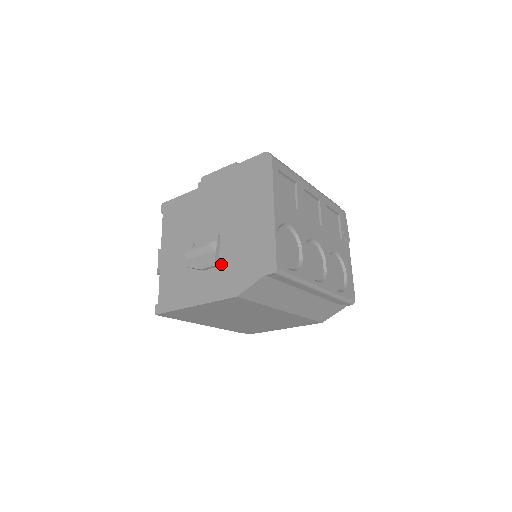
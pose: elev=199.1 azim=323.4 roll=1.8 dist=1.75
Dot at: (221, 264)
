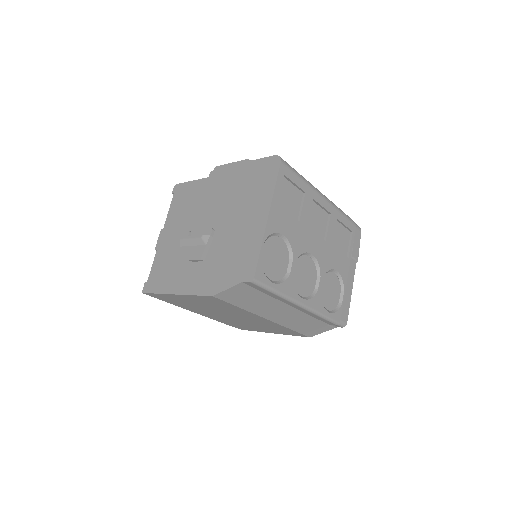
Dot at: (208, 259)
